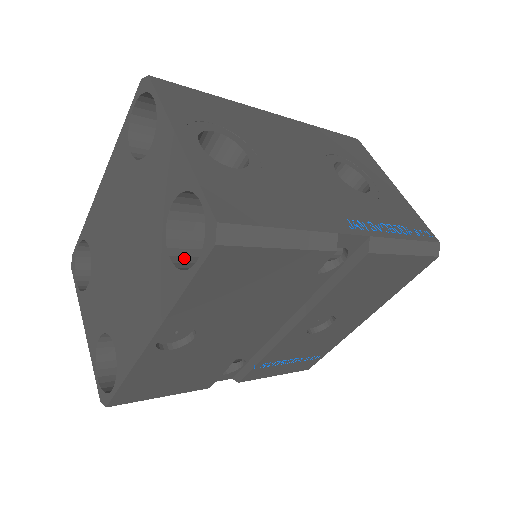
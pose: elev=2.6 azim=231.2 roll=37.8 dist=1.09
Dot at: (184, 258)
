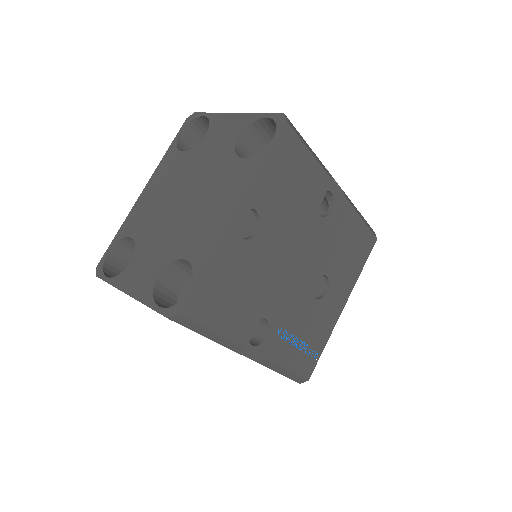
Dot at: occluded
